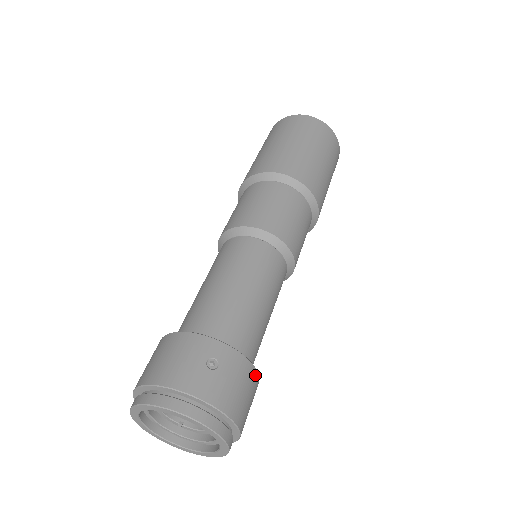
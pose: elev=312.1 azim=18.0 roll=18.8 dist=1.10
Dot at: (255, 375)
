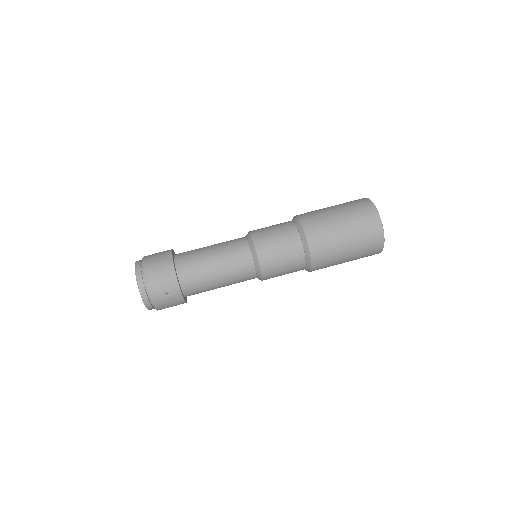
Dot at: (183, 303)
